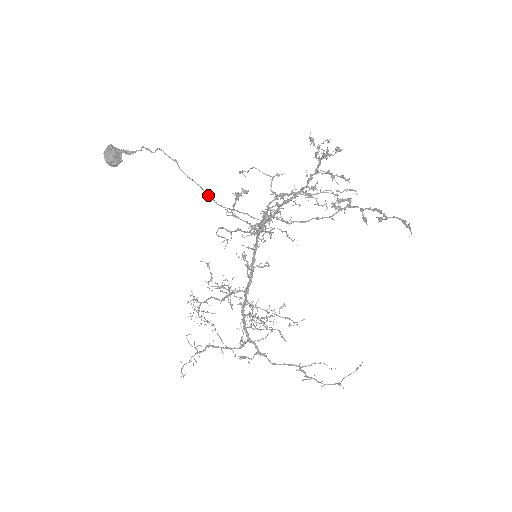
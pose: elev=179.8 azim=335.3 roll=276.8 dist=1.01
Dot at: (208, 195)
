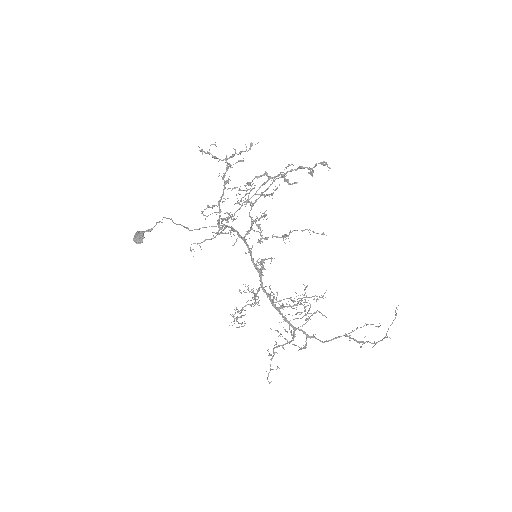
Dot at: (186, 228)
